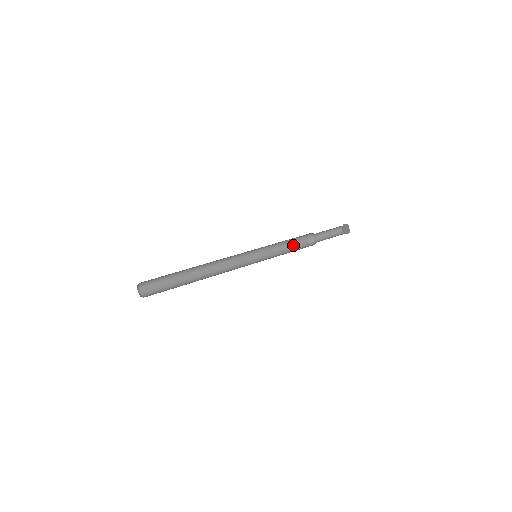
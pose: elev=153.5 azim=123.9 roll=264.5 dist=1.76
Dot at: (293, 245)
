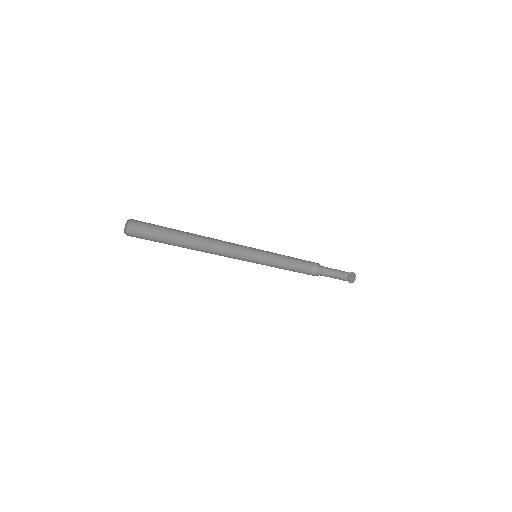
Dot at: (295, 266)
